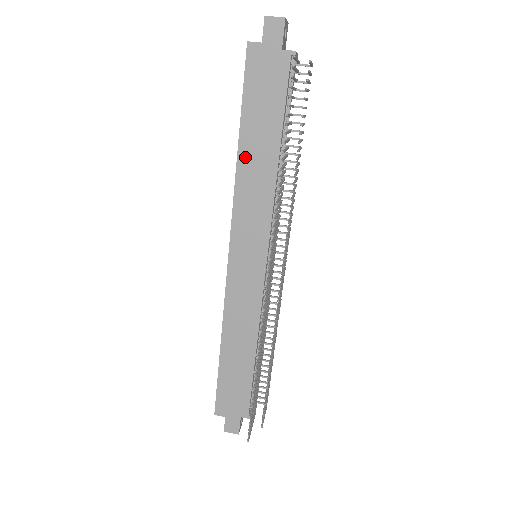
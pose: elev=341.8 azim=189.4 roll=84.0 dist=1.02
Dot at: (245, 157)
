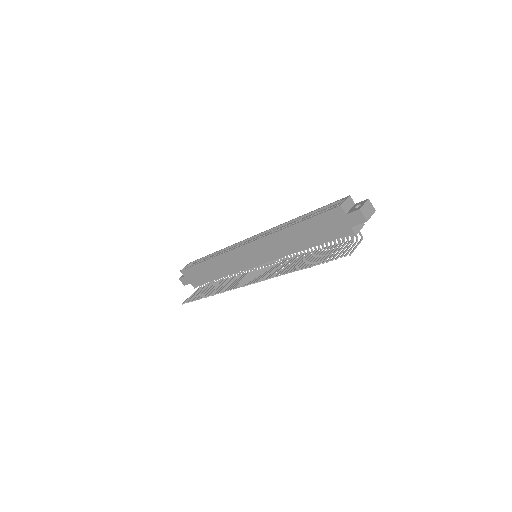
Dot at: (289, 232)
